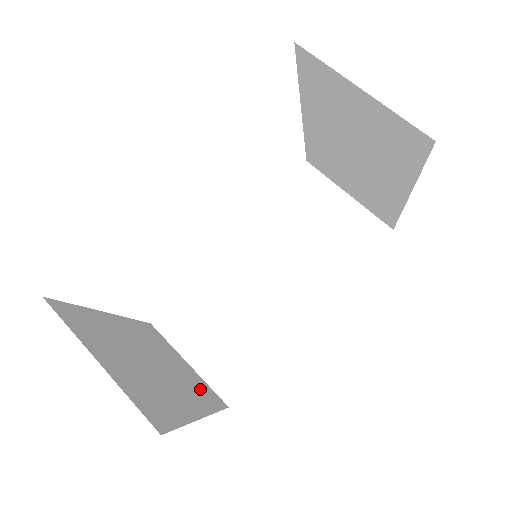
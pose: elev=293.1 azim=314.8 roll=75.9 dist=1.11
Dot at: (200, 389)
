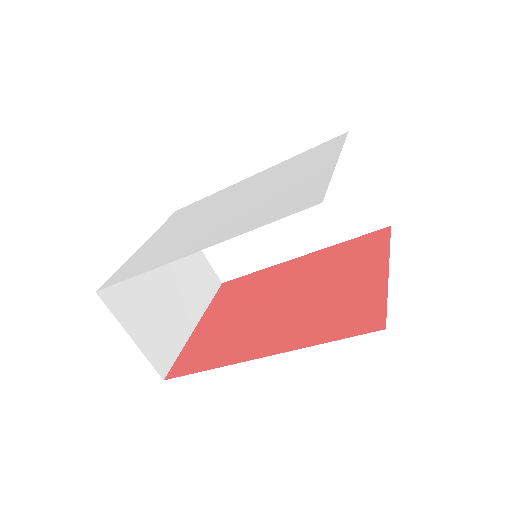
Dot at: (202, 282)
